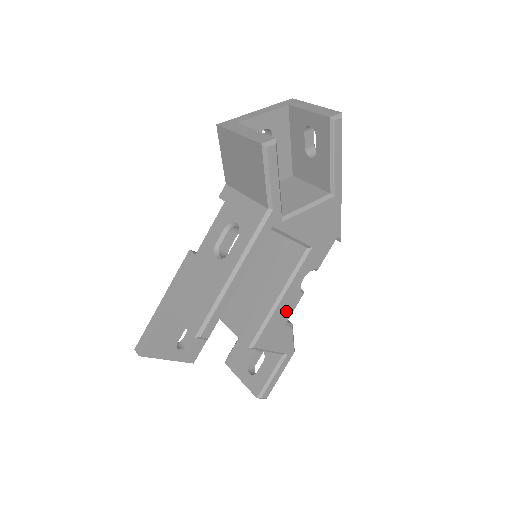
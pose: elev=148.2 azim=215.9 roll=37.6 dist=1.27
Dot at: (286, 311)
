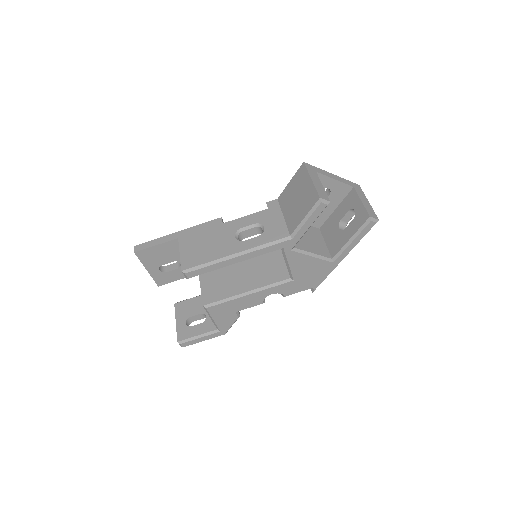
Dot at: (244, 304)
